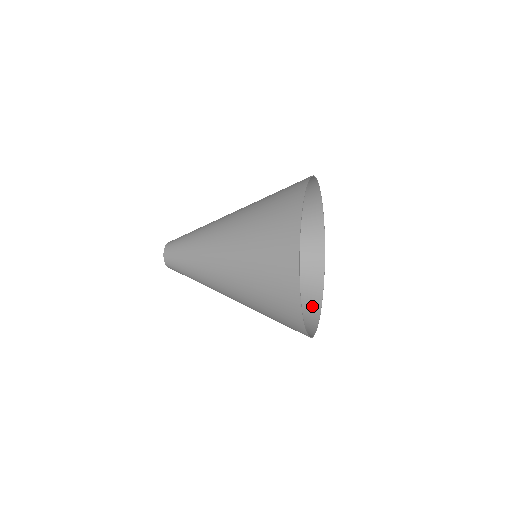
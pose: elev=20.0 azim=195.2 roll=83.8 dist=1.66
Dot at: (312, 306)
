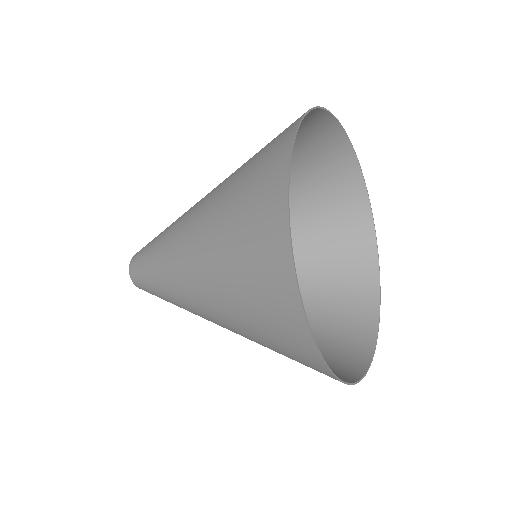
Dot at: (361, 333)
